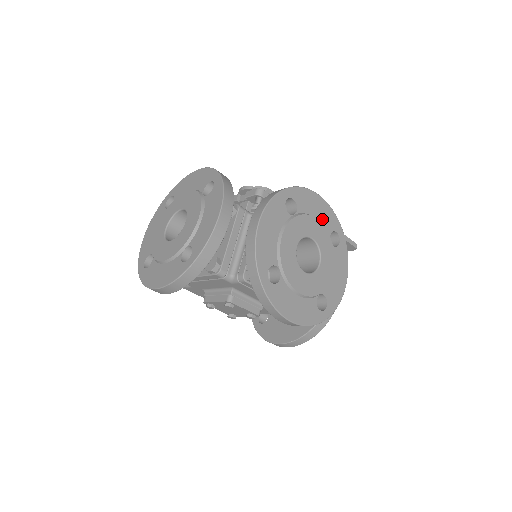
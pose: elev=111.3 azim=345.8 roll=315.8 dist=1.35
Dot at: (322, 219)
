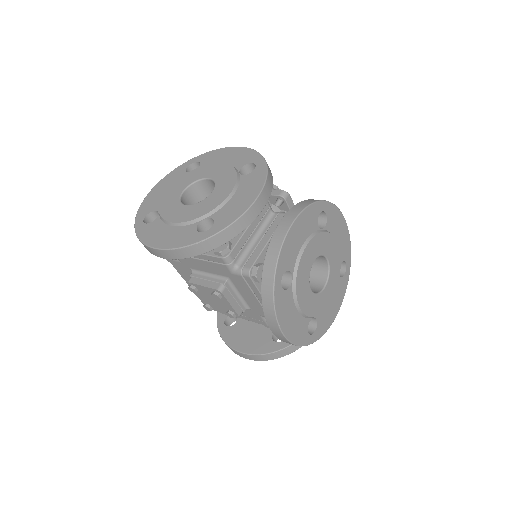
Dot at: (340, 245)
